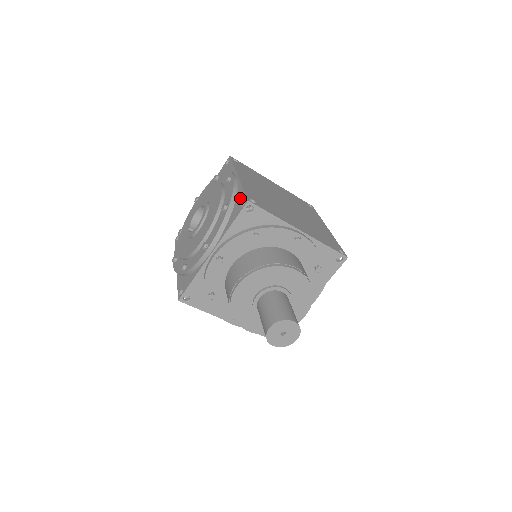
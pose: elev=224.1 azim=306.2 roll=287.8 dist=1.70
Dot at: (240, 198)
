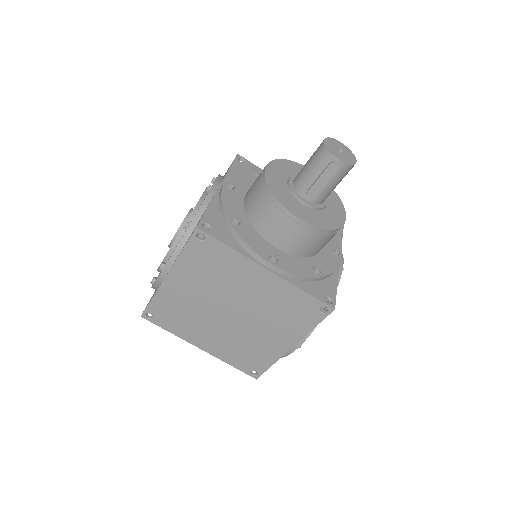
Dot at: occluded
